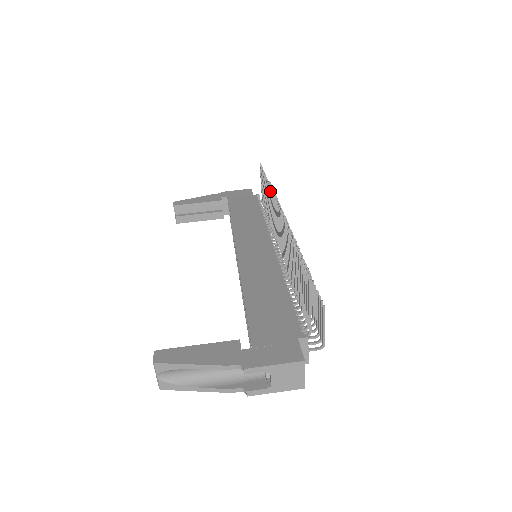
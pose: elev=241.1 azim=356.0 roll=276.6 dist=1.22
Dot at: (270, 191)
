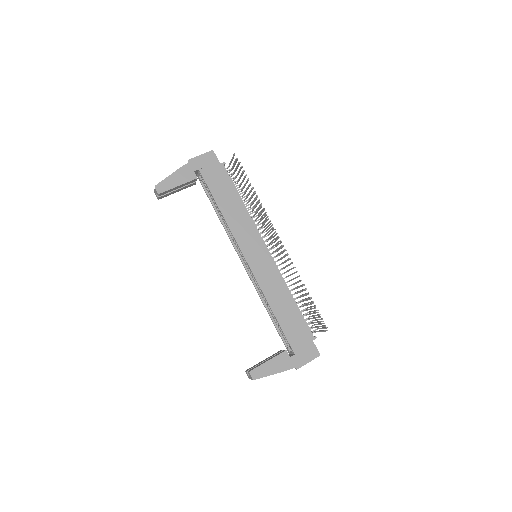
Dot at: (263, 211)
